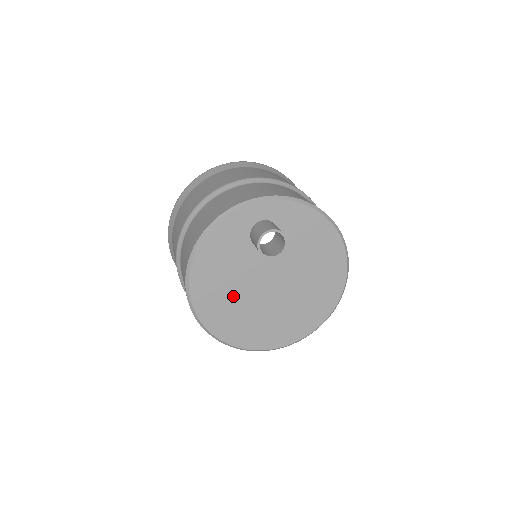
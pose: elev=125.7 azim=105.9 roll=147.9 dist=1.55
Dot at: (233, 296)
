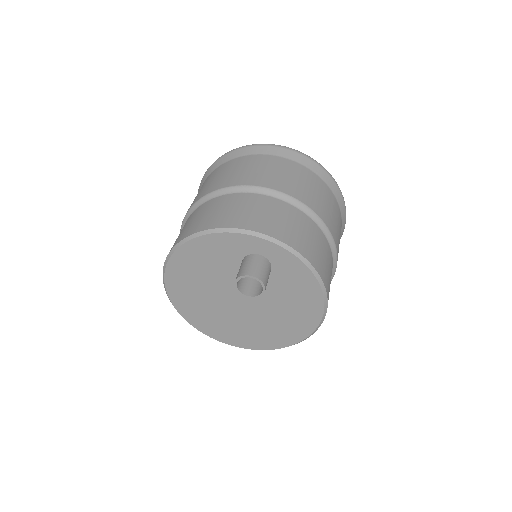
Dot at: (203, 288)
